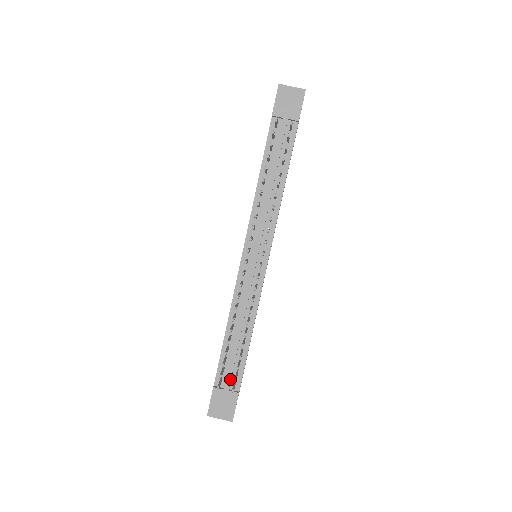
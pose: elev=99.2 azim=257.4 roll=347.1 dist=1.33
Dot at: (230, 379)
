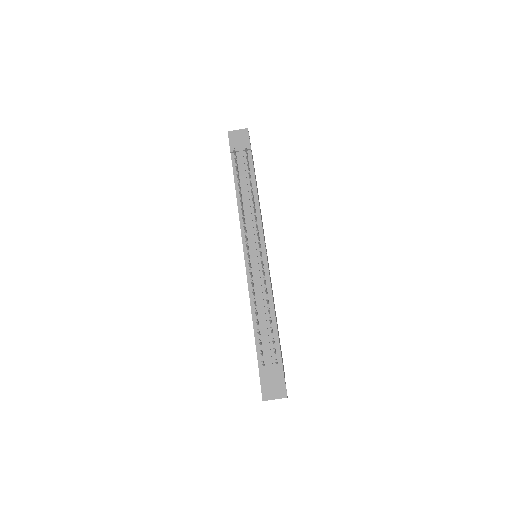
Dot at: (271, 359)
